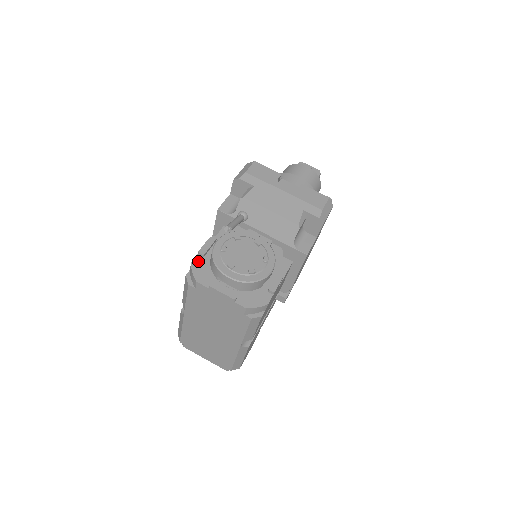
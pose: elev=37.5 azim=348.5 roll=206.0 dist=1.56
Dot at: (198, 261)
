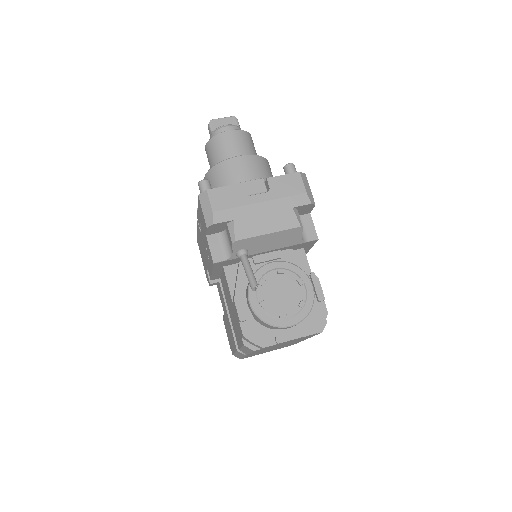
Dot at: (246, 328)
